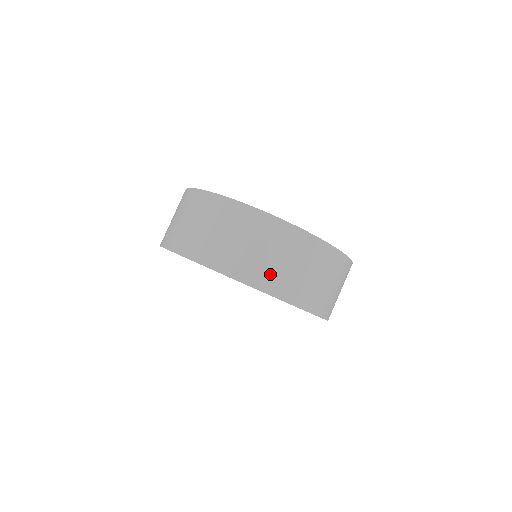
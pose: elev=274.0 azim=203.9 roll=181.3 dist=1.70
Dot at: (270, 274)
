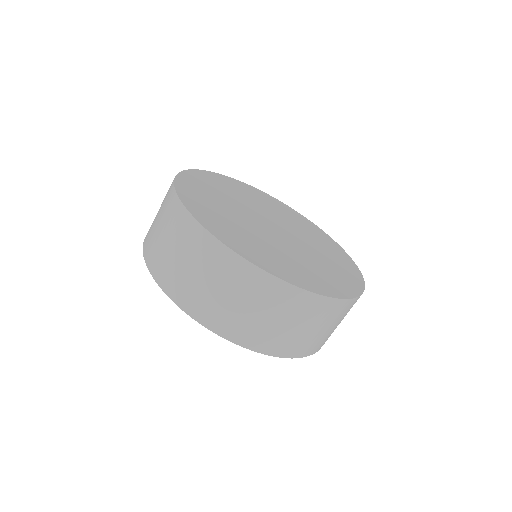
Dot at: (176, 278)
